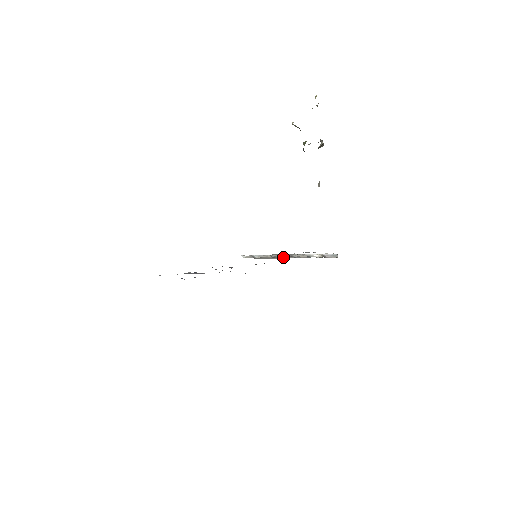
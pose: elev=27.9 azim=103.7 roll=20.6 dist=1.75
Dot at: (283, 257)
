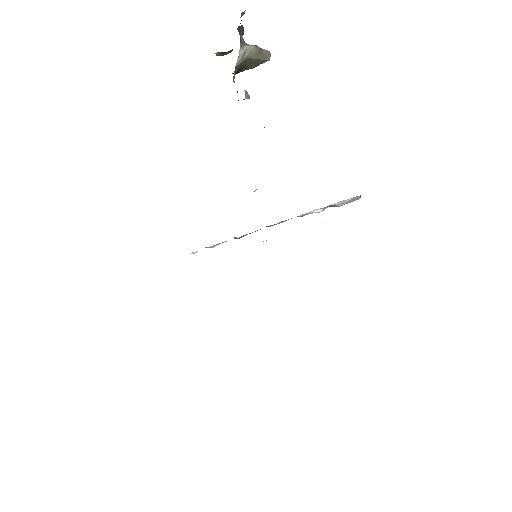
Dot at: occluded
